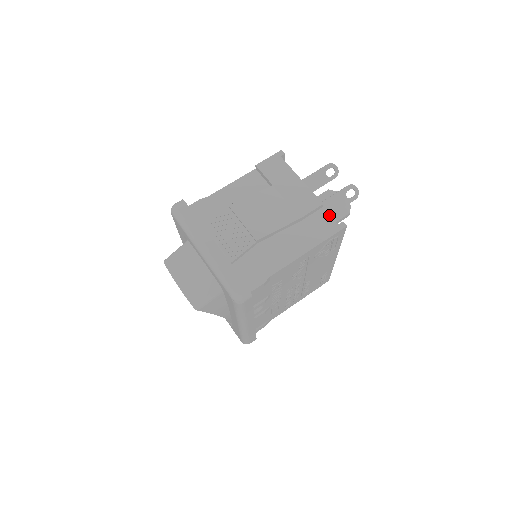
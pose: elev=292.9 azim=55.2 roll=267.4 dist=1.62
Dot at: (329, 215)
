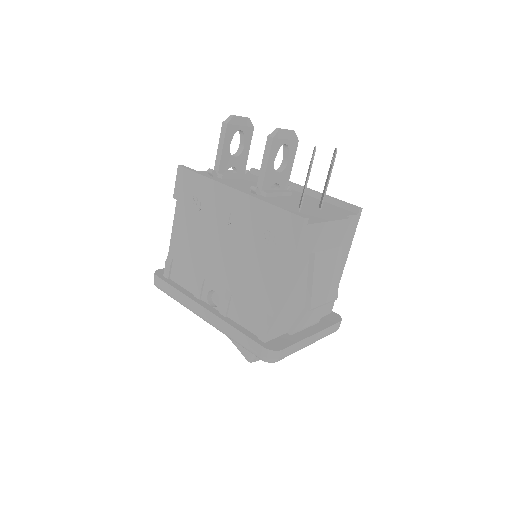
Dot at: (351, 216)
